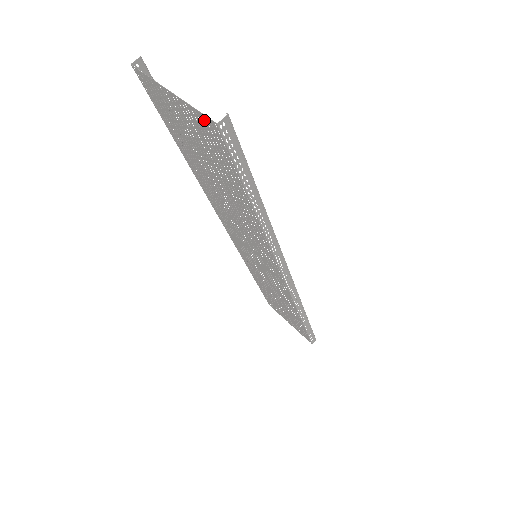
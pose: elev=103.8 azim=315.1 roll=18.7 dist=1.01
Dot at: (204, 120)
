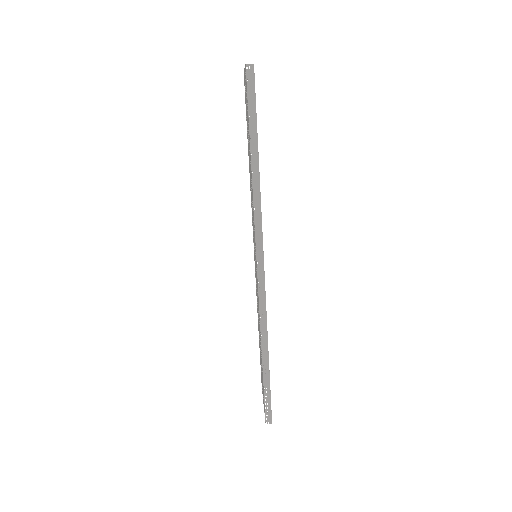
Dot at: (245, 72)
